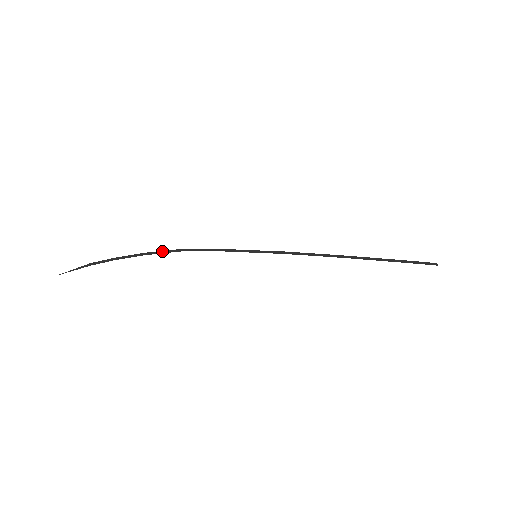
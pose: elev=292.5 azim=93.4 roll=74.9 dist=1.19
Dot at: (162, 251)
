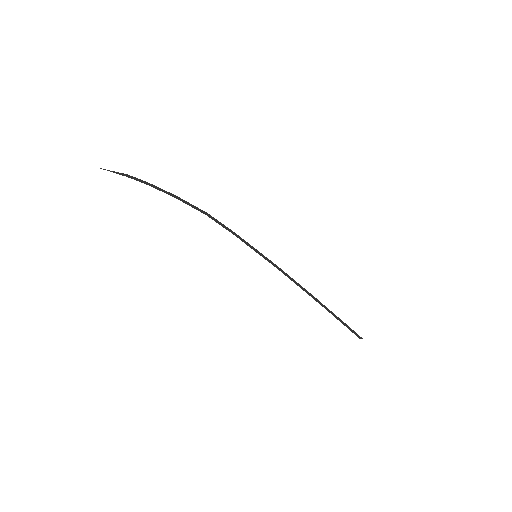
Dot at: (190, 204)
